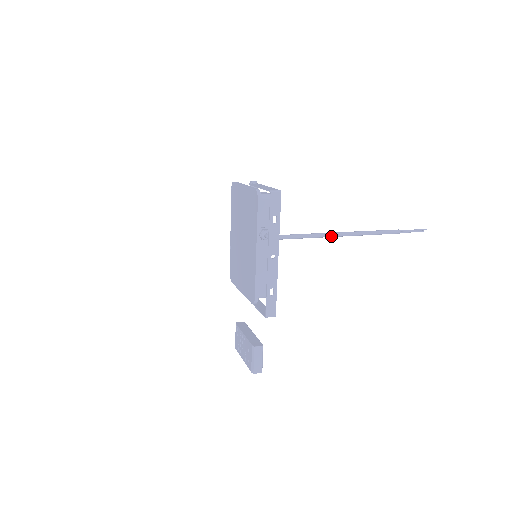
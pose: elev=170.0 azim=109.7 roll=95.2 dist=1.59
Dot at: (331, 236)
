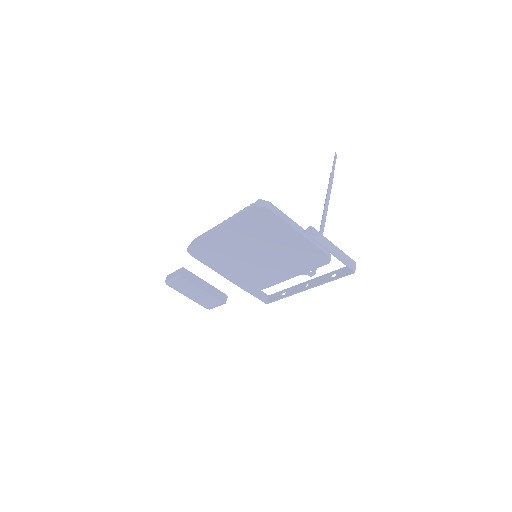
Dot at: (323, 228)
